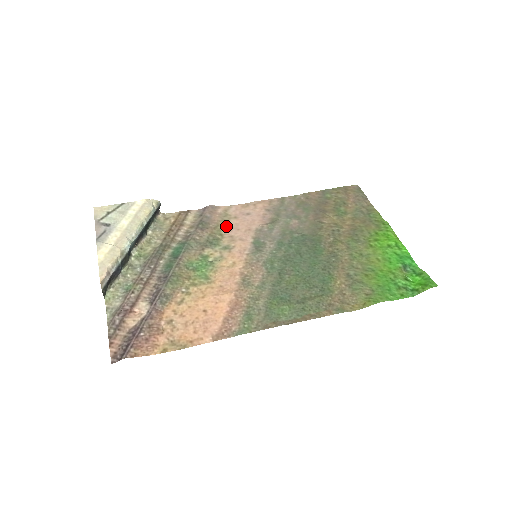
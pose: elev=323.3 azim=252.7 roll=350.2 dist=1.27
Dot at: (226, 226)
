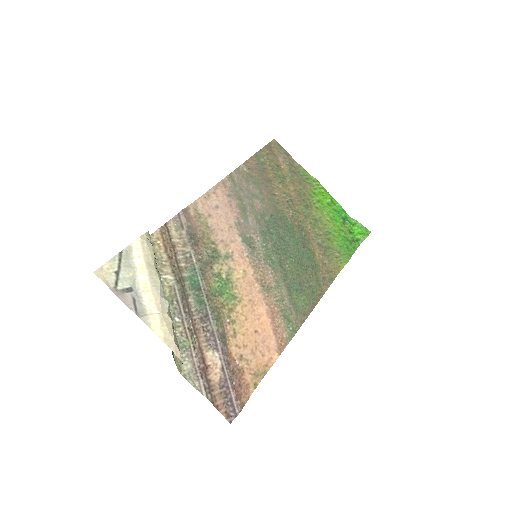
Dot at: (210, 230)
